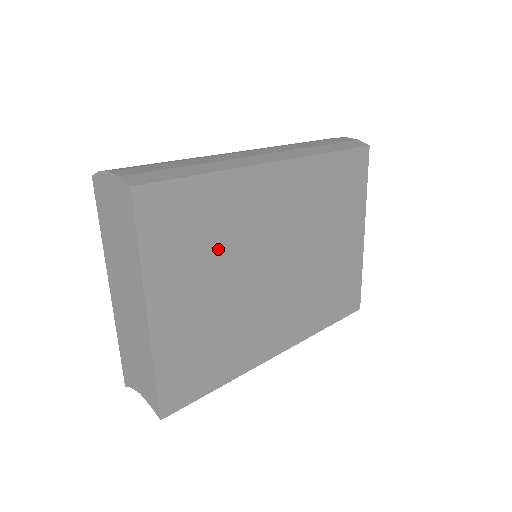
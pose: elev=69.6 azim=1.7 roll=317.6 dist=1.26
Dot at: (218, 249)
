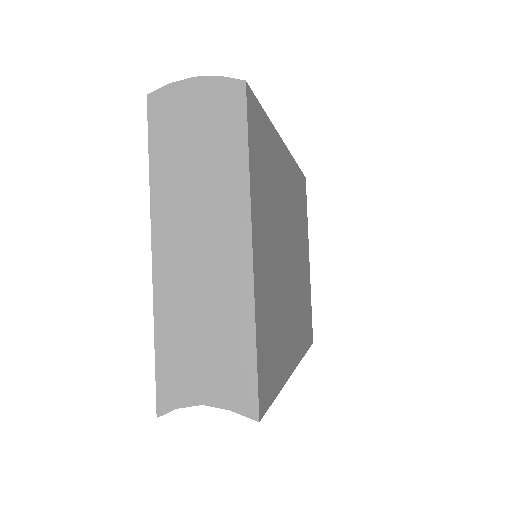
Dot at: (273, 206)
